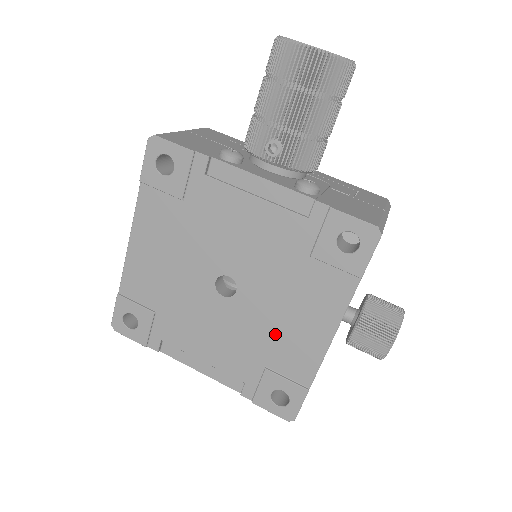
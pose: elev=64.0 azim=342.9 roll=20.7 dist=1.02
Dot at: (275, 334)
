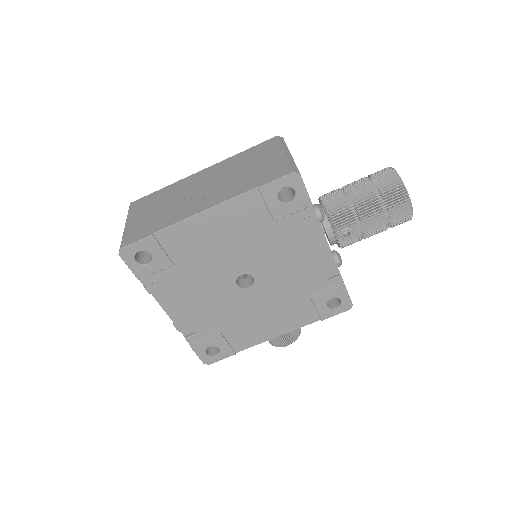
Dot at: (247, 320)
